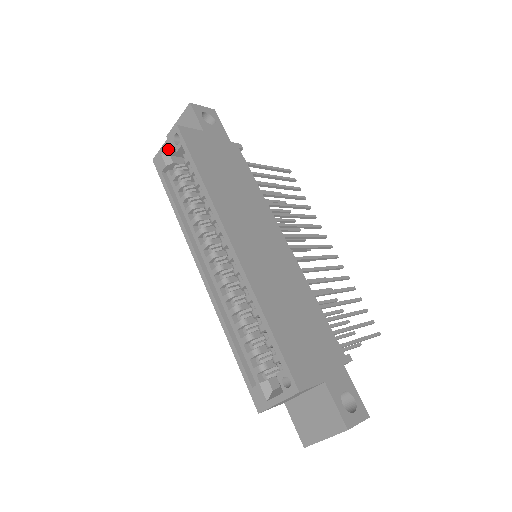
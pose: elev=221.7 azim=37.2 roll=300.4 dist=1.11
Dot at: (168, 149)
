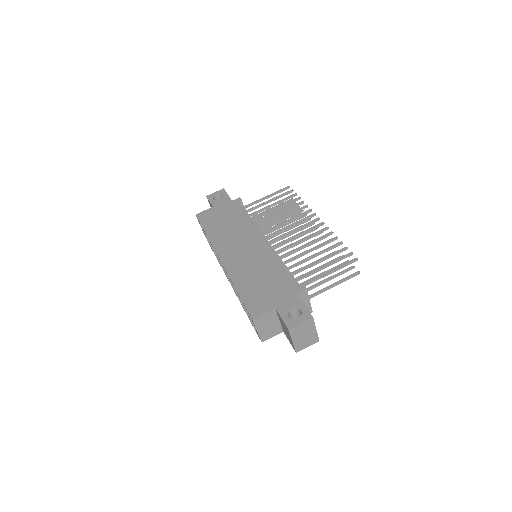
Dot at: (202, 228)
